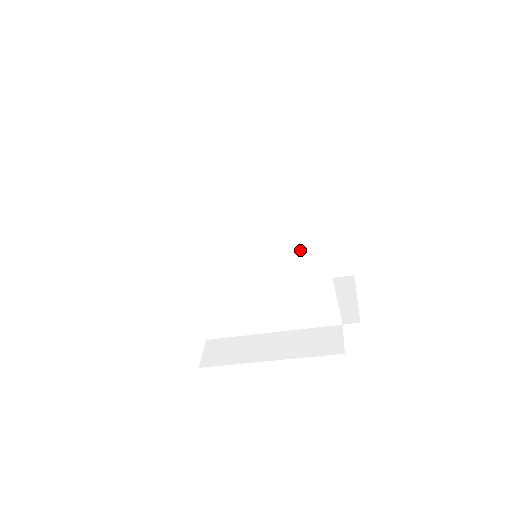
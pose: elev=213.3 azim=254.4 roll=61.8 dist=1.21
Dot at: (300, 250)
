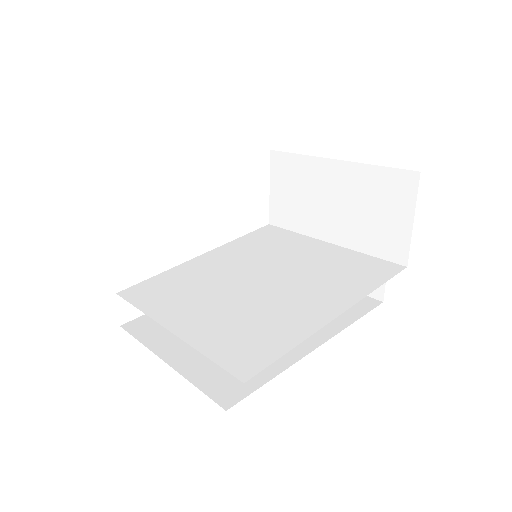
Dot at: (283, 306)
